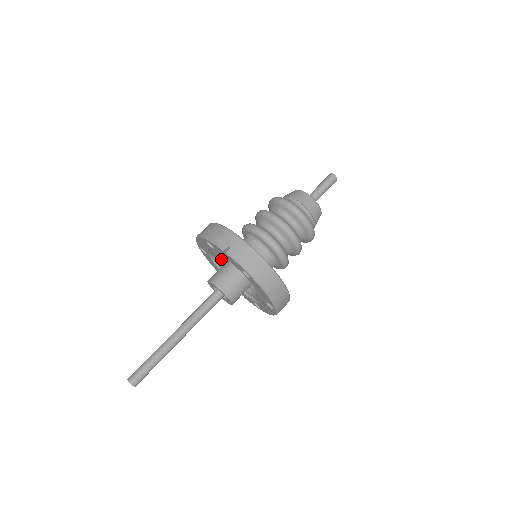
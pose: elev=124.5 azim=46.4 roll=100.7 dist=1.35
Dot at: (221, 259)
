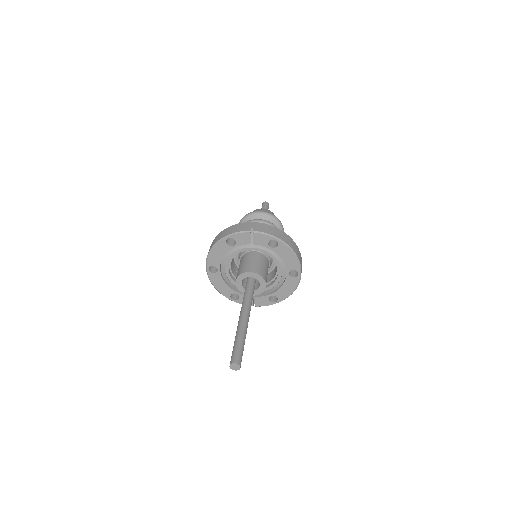
Dot at: (230, 271)
